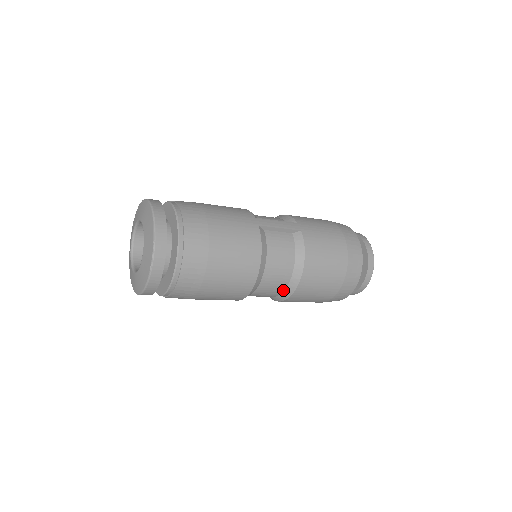
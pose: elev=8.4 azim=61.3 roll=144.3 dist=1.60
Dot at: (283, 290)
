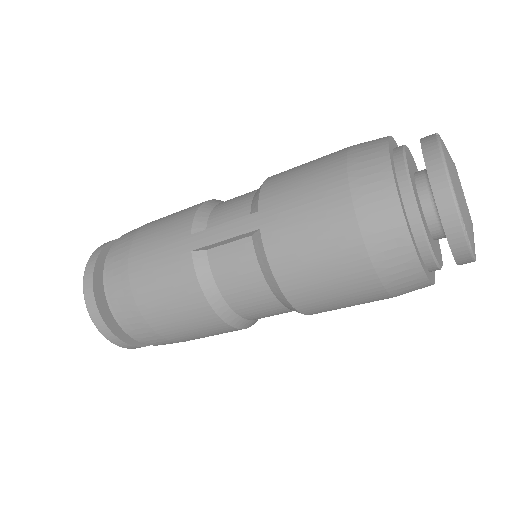
Dot at: (291, 310)
